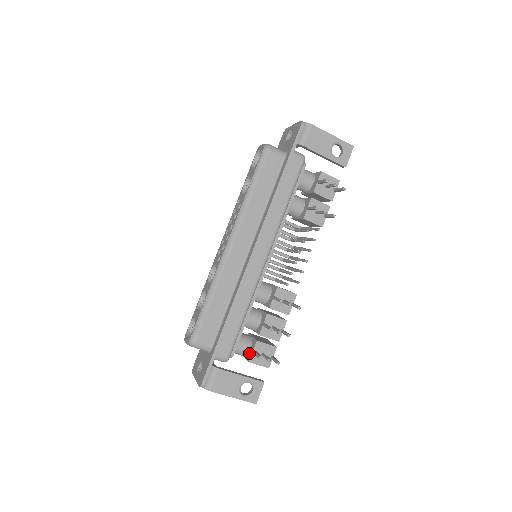
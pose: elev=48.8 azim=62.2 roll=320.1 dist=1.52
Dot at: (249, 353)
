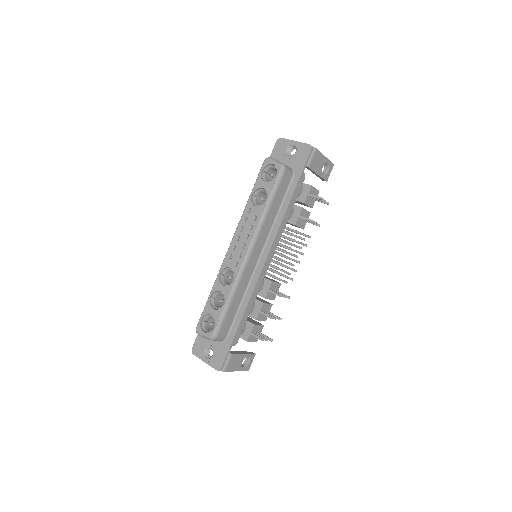
Dot at: (245, 334)
